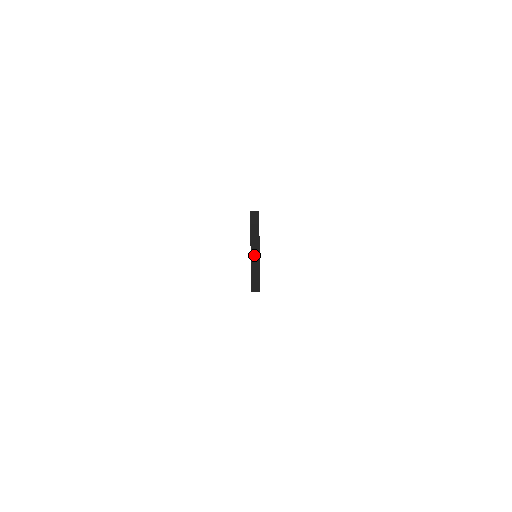
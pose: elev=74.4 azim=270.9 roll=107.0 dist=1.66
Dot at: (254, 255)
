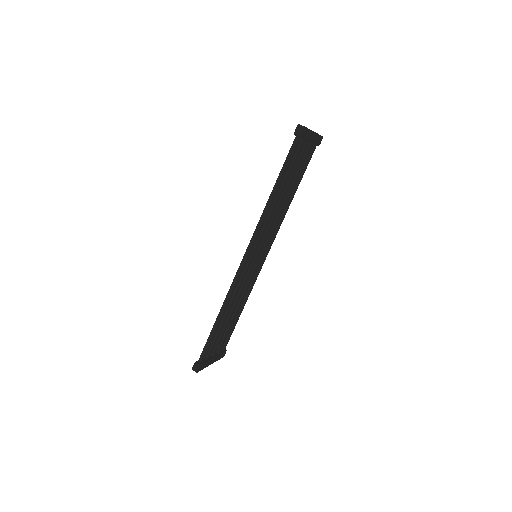
Dot at: occluded
